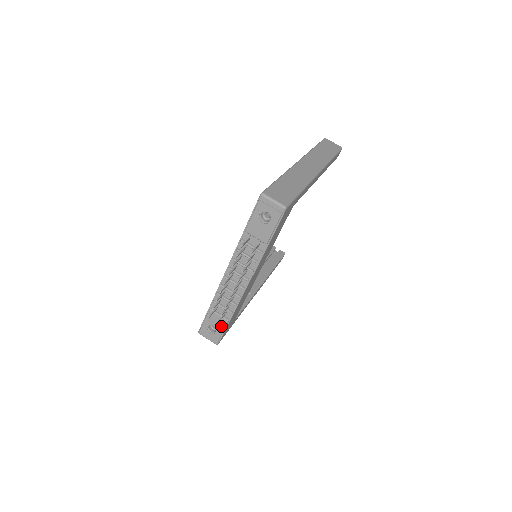
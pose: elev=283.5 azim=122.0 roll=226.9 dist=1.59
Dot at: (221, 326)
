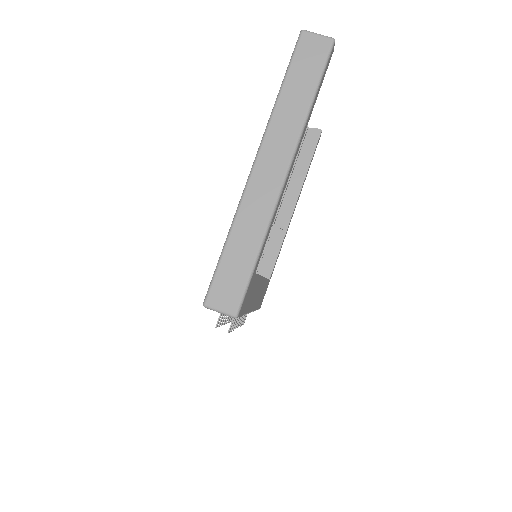
Dot at: occluded
